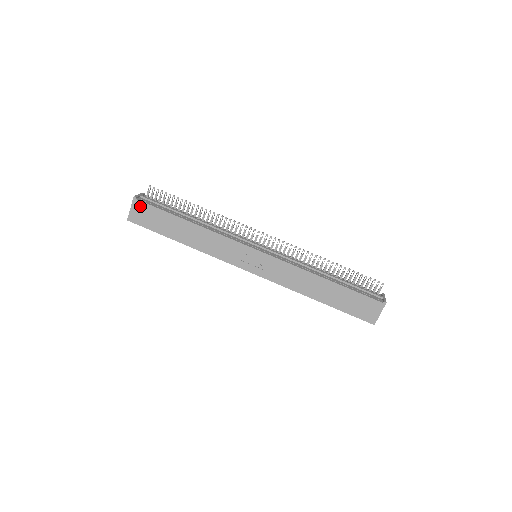
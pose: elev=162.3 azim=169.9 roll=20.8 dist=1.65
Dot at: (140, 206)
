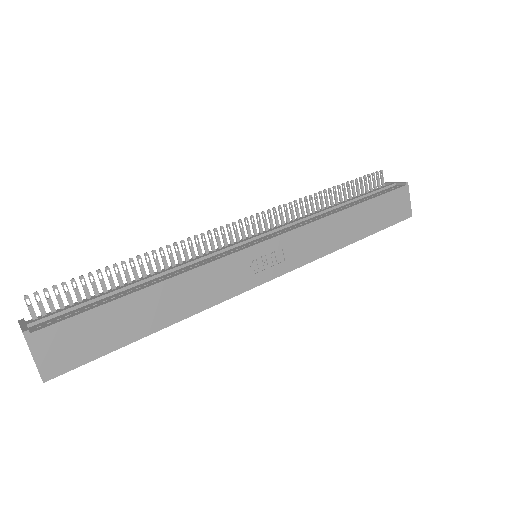
Dot at: (48, 338)
